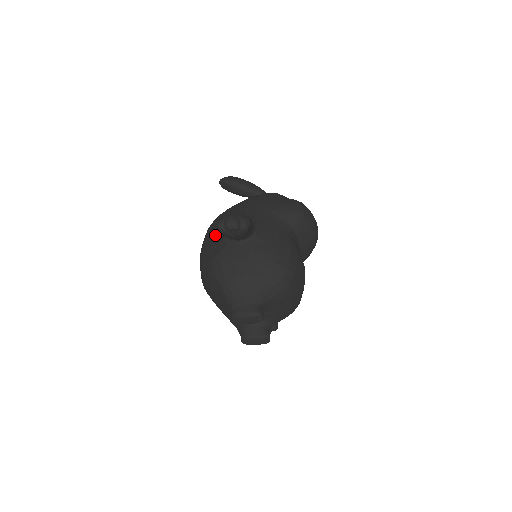
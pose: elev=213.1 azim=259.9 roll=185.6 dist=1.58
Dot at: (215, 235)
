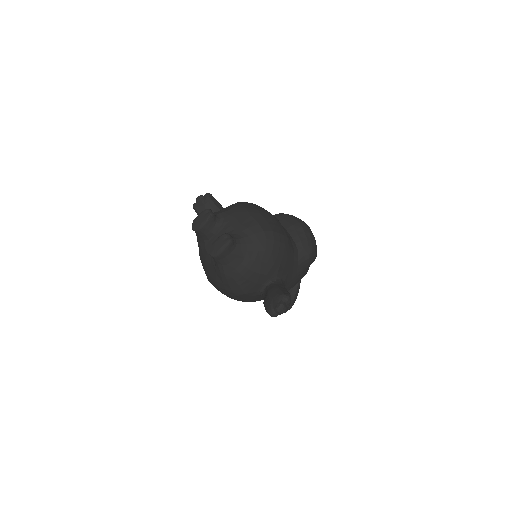
Dot at: occluded
